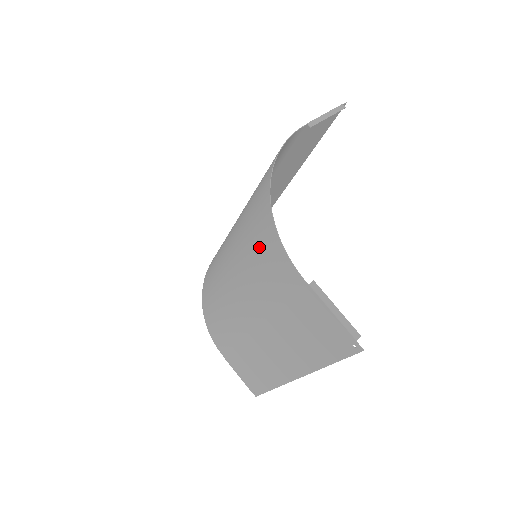
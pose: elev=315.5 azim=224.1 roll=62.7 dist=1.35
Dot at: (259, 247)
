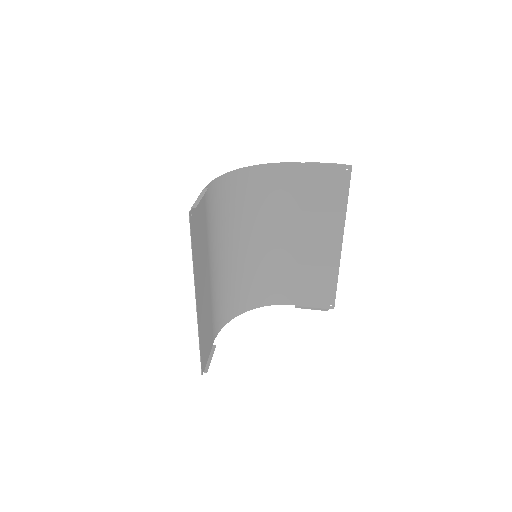
Dot at: (224, 201)
